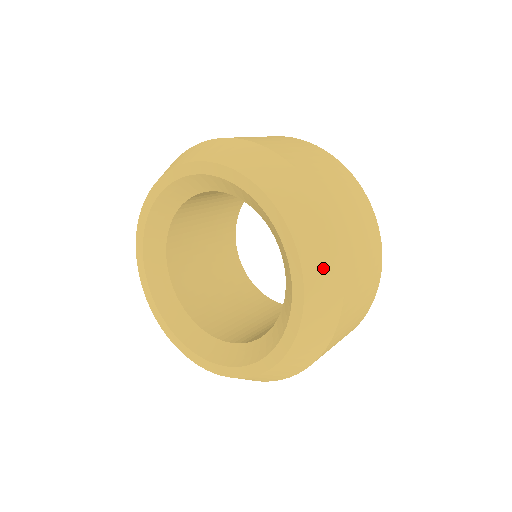
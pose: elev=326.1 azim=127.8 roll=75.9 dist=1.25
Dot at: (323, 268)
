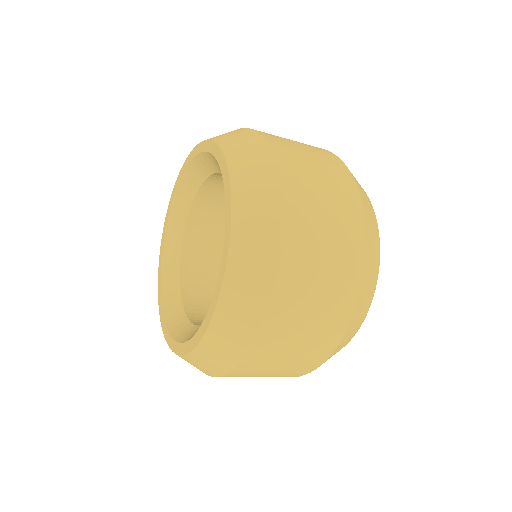
Dot at: (250, 160)
